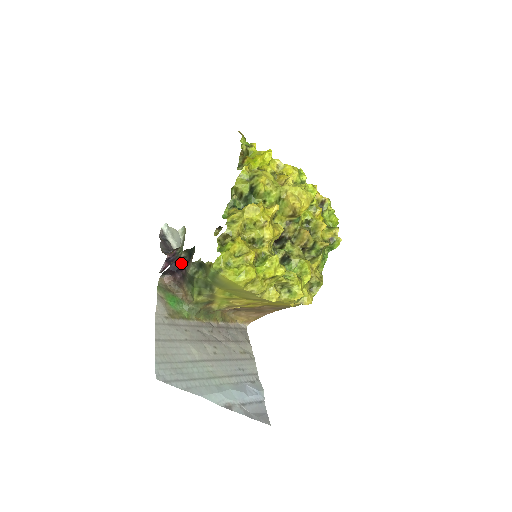
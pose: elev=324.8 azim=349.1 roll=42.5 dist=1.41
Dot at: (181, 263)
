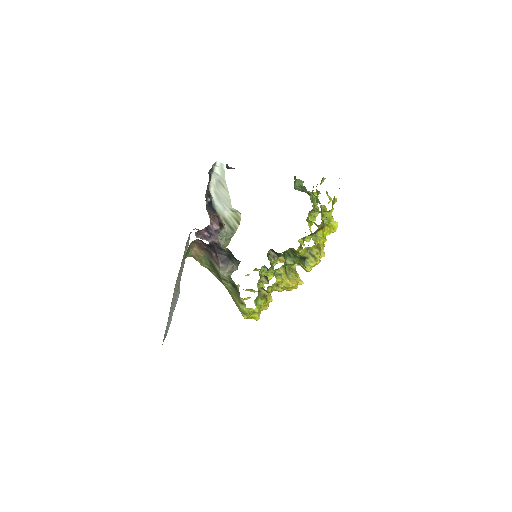
Dot at: (217, 247)
